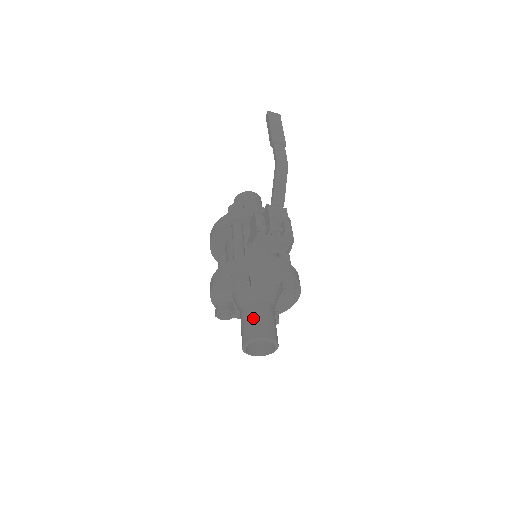
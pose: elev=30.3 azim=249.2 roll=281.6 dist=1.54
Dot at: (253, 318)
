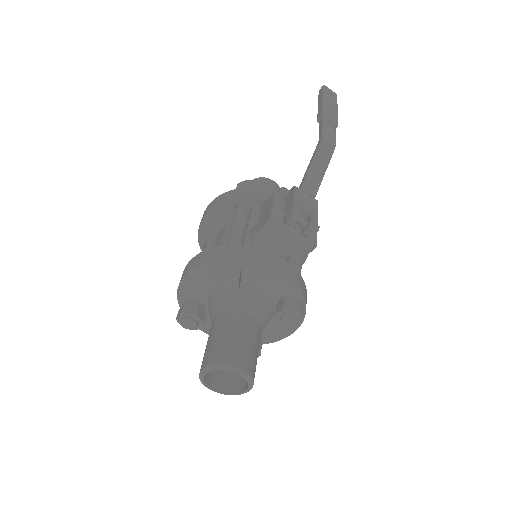
Dot at: (228, 334)
